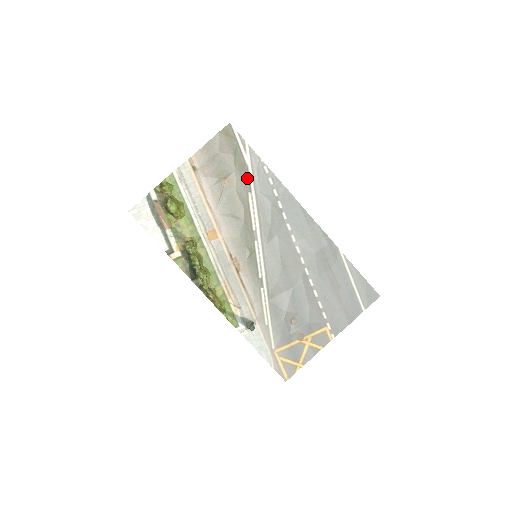
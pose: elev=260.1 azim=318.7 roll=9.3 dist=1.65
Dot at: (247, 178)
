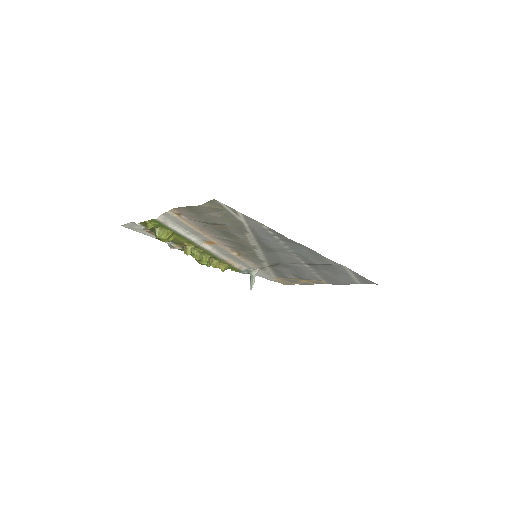
Dot at: (242, 227)
